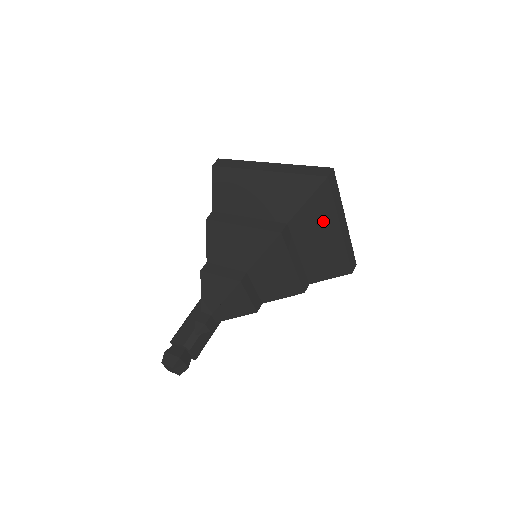
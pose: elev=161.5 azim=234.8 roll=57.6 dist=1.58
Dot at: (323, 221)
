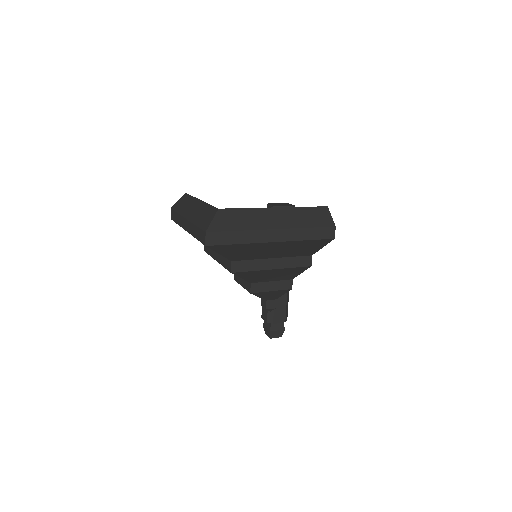
Dot at: (251, 248)
